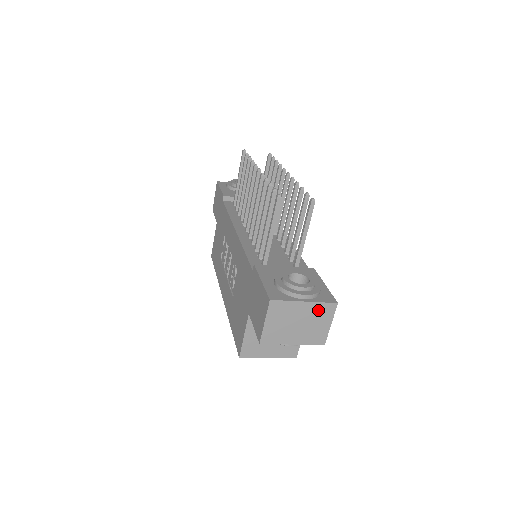
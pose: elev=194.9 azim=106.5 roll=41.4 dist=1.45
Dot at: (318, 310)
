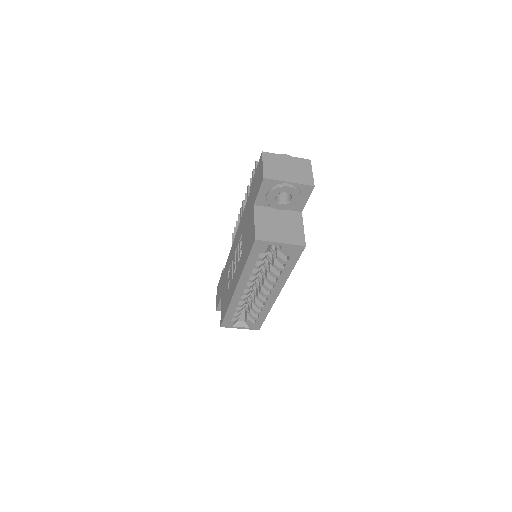
Dot at: (298, 162)
